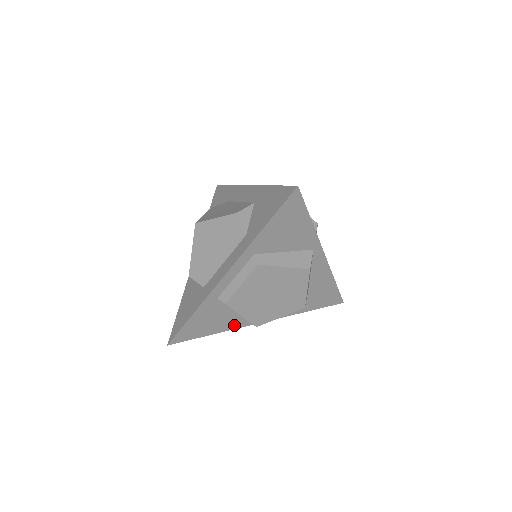
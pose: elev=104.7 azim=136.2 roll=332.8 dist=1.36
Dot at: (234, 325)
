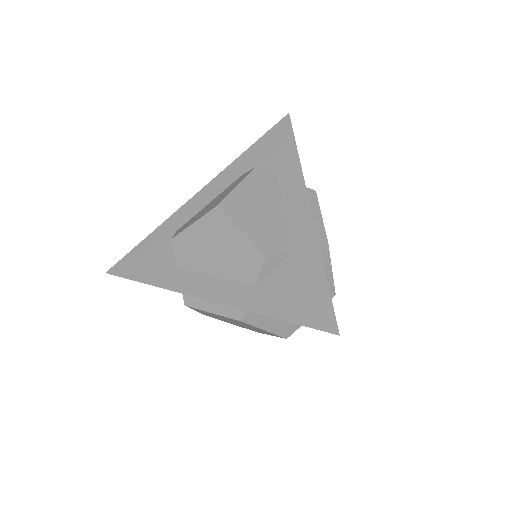
Dot at: occluded
